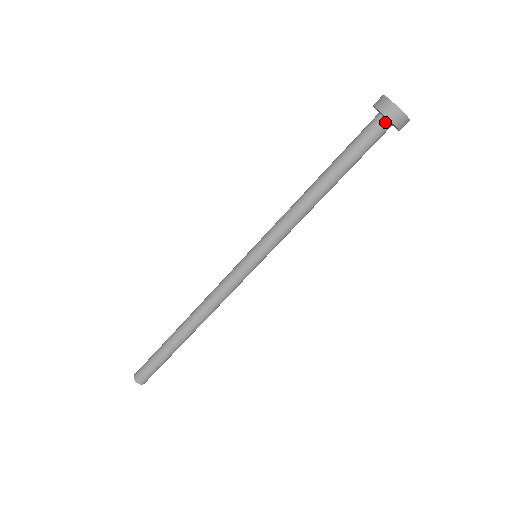
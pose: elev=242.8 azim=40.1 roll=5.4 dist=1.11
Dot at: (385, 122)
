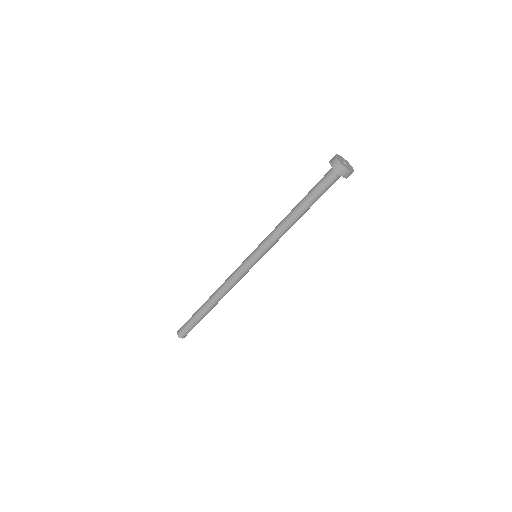
Dot at: (333, 169)
